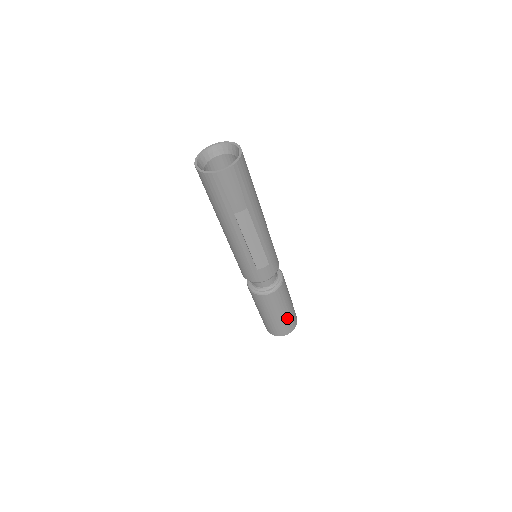
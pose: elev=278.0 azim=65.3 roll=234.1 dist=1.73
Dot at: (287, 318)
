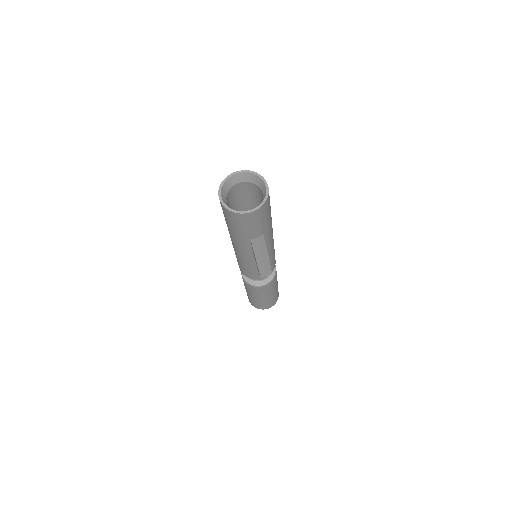
Dot at: (272, 298)
